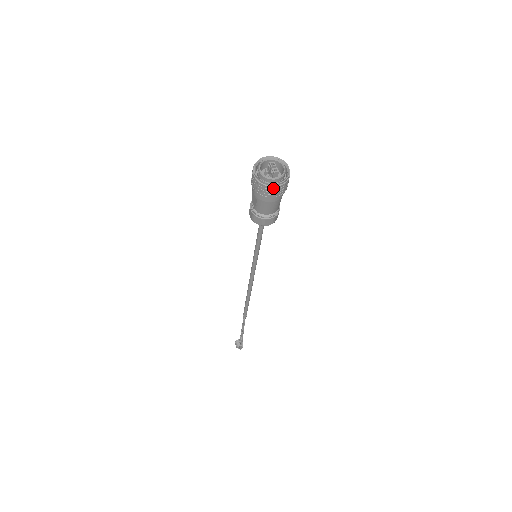
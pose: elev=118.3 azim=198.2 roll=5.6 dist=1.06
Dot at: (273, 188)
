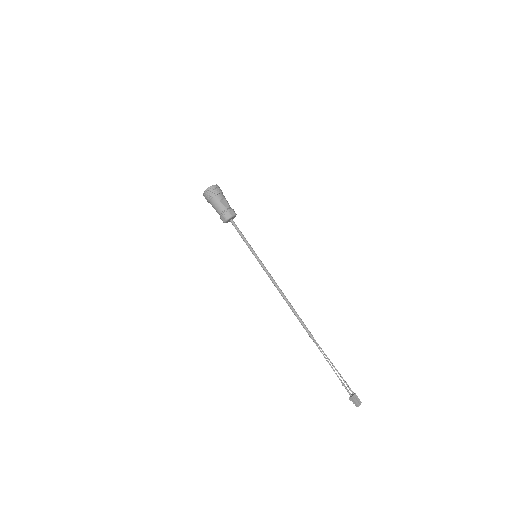
Dot at: (205, 195)
